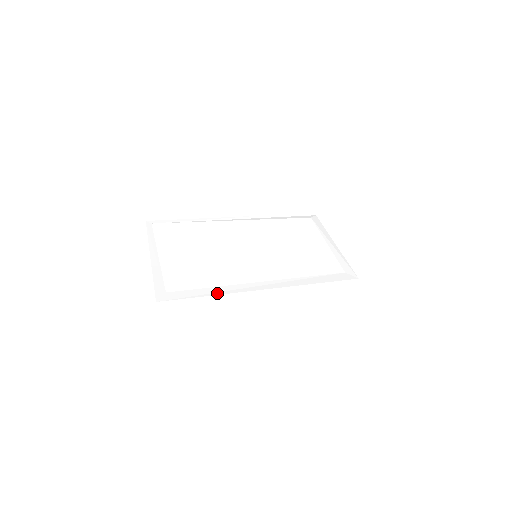
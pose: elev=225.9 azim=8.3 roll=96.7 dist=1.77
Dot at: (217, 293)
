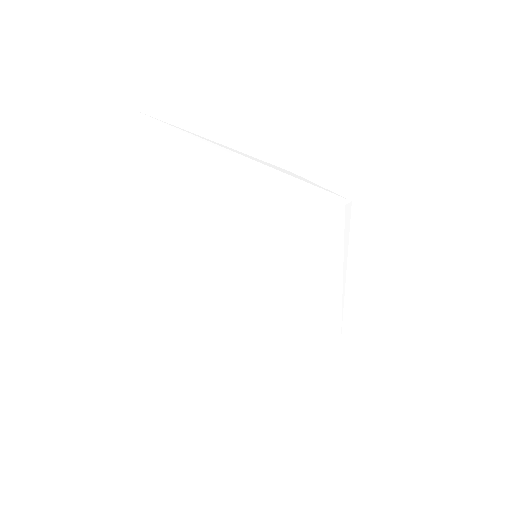
Dot at: (179, 315)
